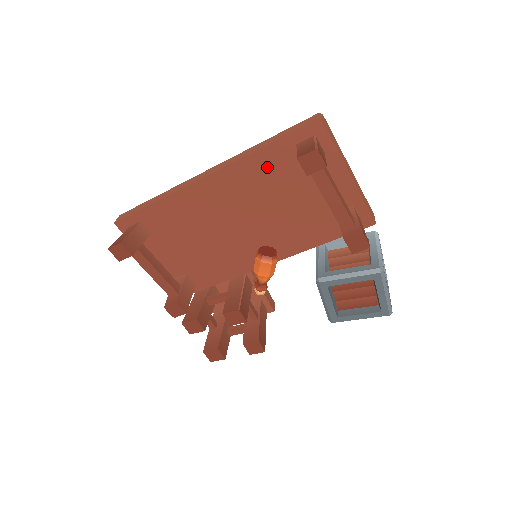
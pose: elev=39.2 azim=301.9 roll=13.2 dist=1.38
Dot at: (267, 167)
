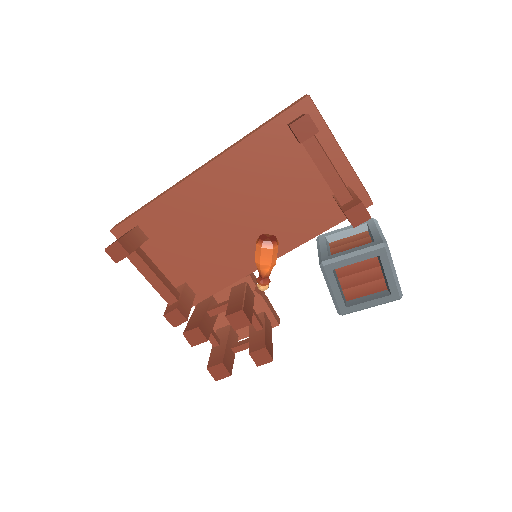
Dot at: (261, 152)
